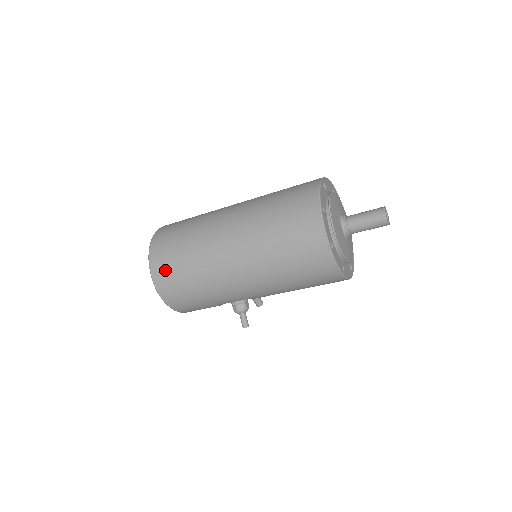
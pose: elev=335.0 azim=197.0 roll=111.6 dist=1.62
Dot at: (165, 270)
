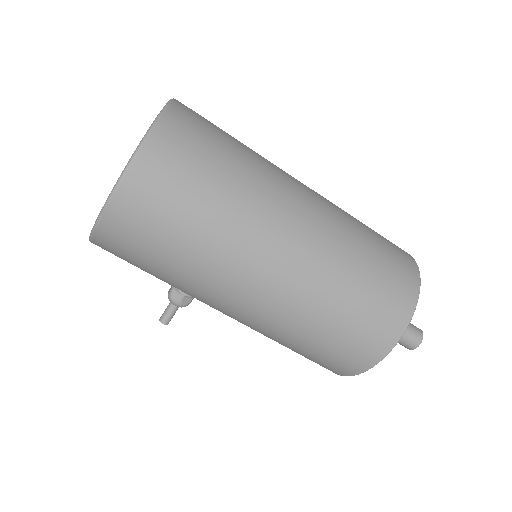
Dot at: (154, 198)
